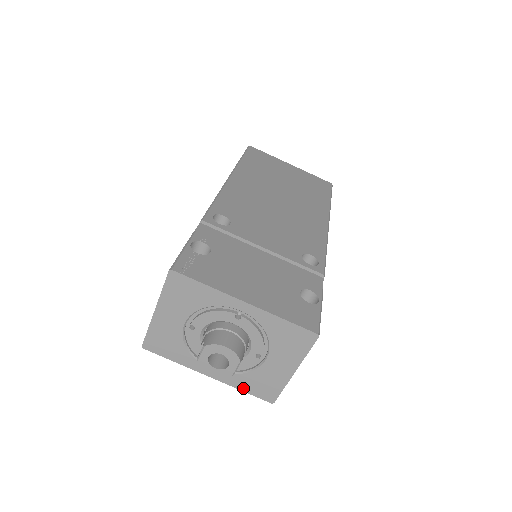
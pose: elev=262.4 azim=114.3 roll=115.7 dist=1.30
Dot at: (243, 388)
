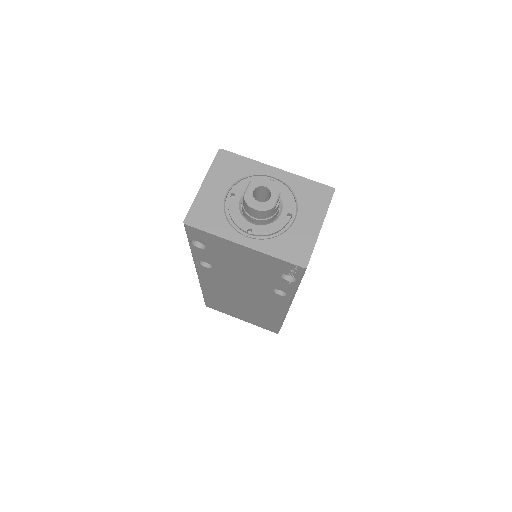
Dot at: (277, 254)
